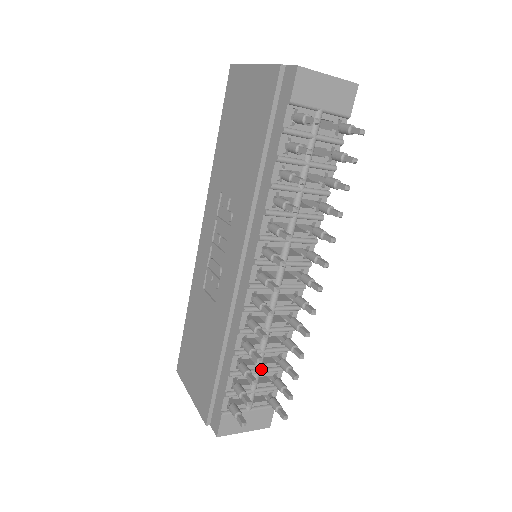
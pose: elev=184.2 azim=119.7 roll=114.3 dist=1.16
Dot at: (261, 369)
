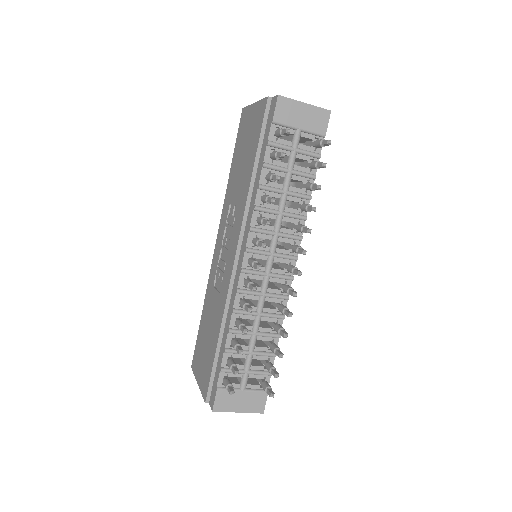
Dot at: (254, 351)
